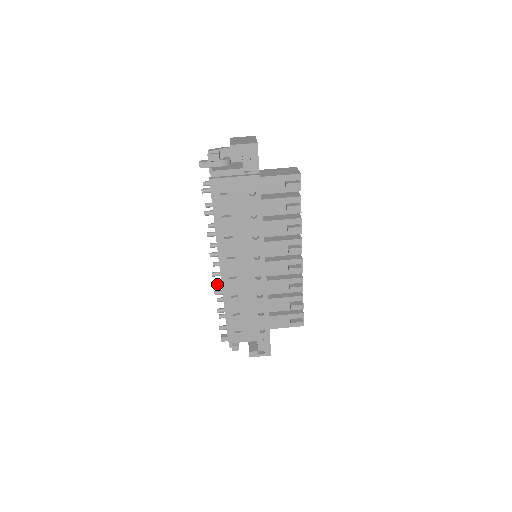
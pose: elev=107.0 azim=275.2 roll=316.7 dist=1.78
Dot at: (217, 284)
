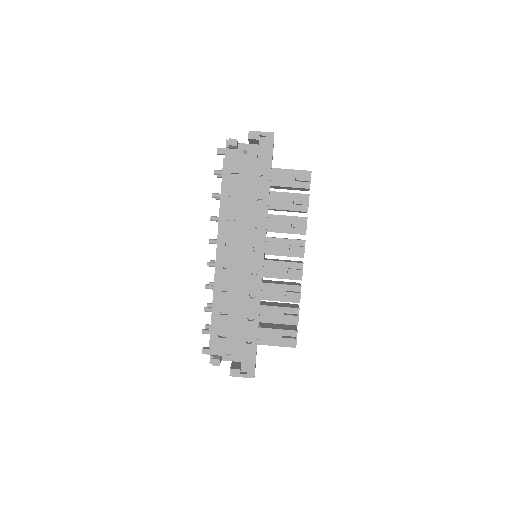
Dot at: occluded
